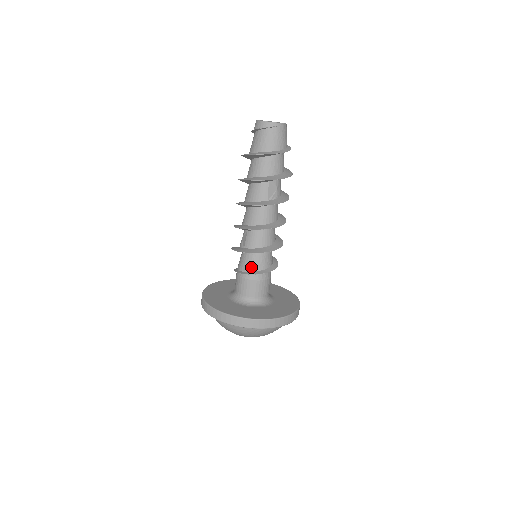
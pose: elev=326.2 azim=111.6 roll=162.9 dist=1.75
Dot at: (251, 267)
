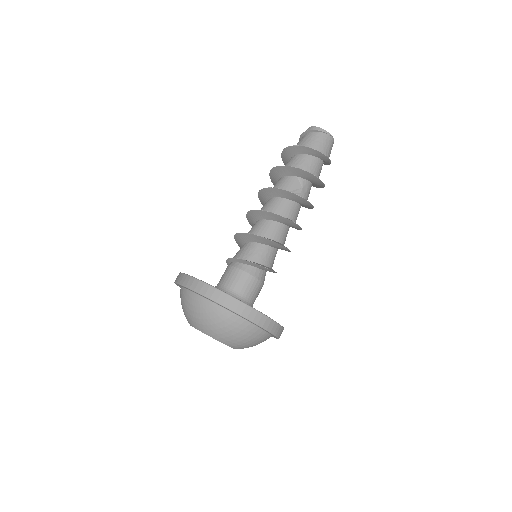
Dot at: (244, 255)
